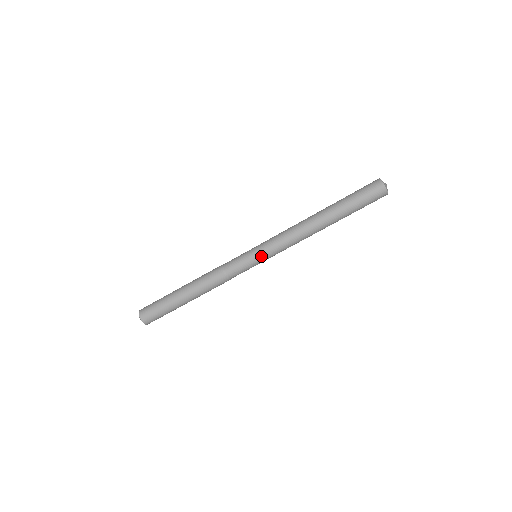
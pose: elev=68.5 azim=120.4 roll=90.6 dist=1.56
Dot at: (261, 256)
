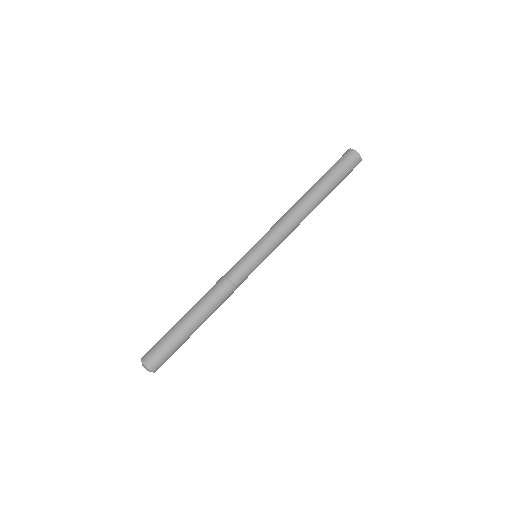
Dot at: (265, 255)
